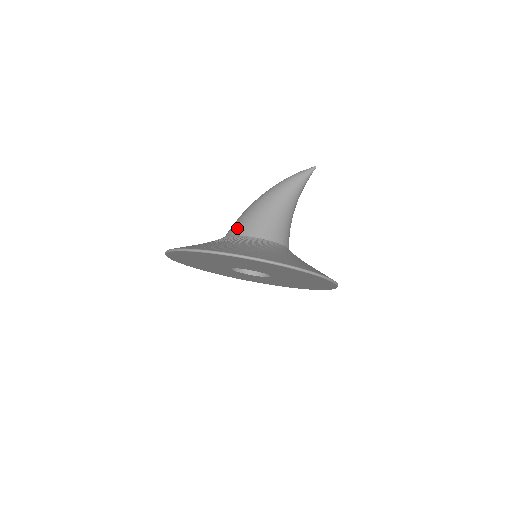
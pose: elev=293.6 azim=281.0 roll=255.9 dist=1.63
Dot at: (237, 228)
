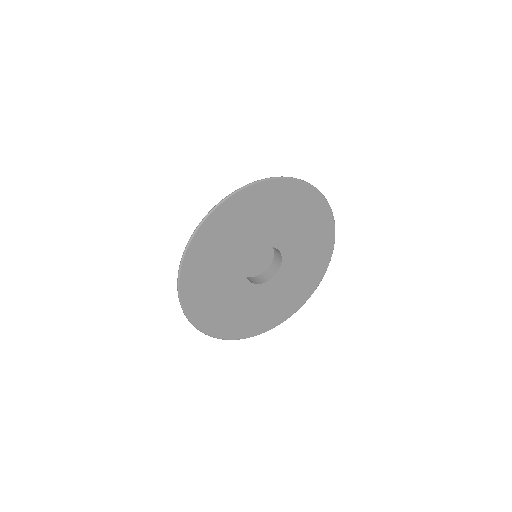
Dot at: occluded
